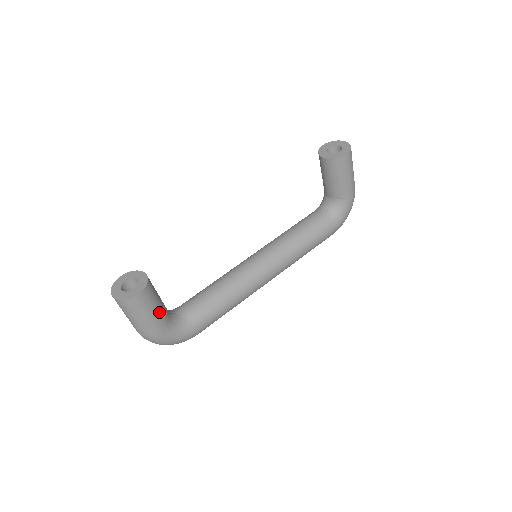
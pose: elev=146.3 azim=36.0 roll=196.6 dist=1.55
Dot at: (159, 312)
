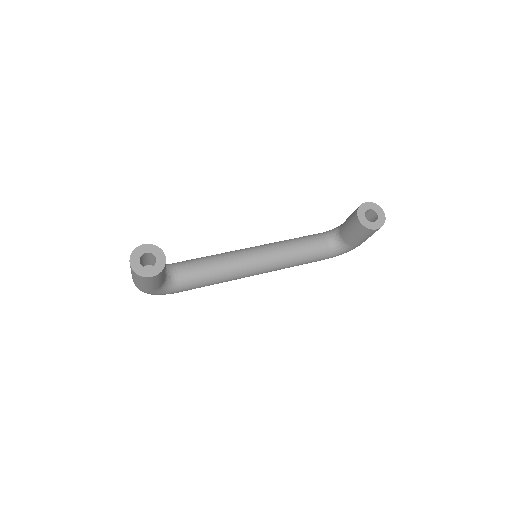
Dot at: (159, 282)
